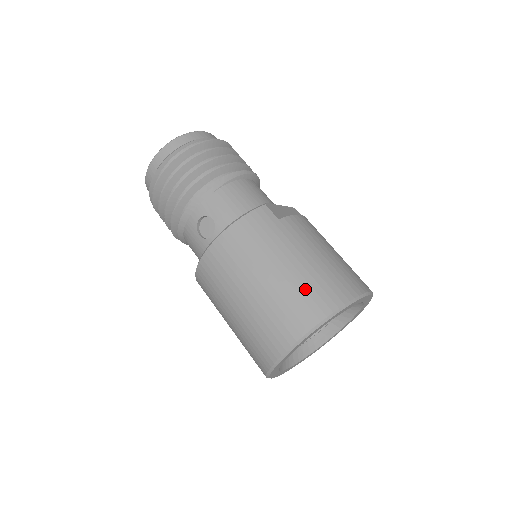
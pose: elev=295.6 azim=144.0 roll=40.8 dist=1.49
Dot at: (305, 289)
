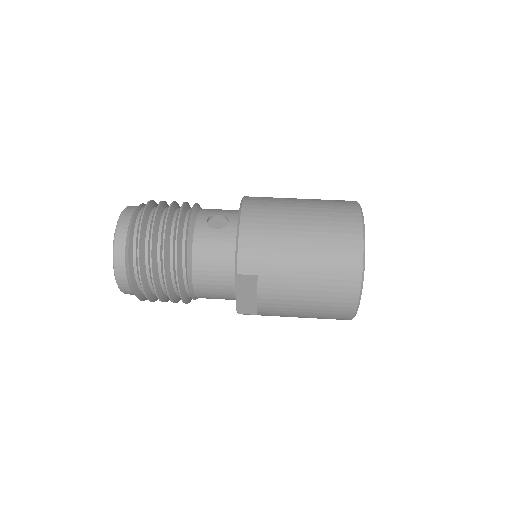
Dot at: occluded
